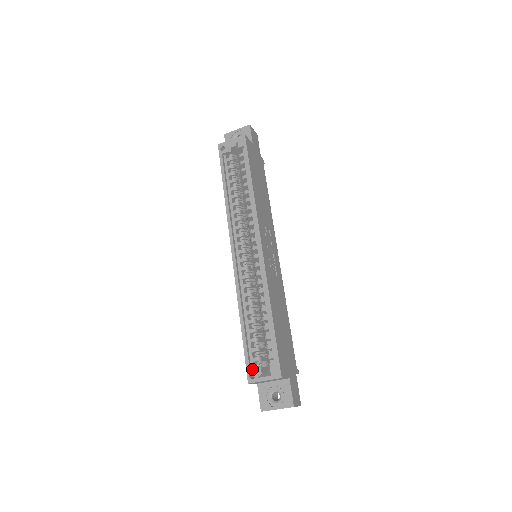
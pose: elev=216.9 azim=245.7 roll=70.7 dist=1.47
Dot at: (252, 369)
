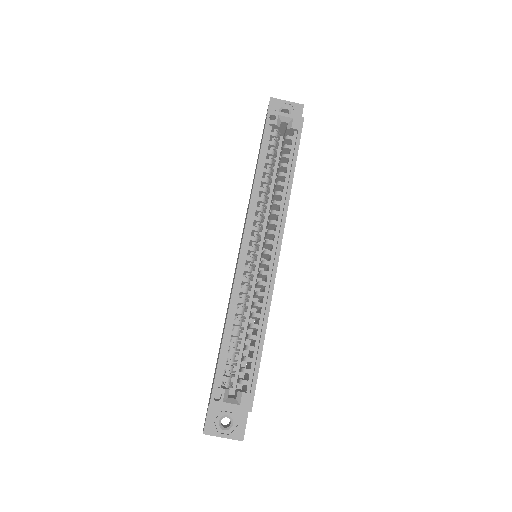
Dot at: (220, 390)
